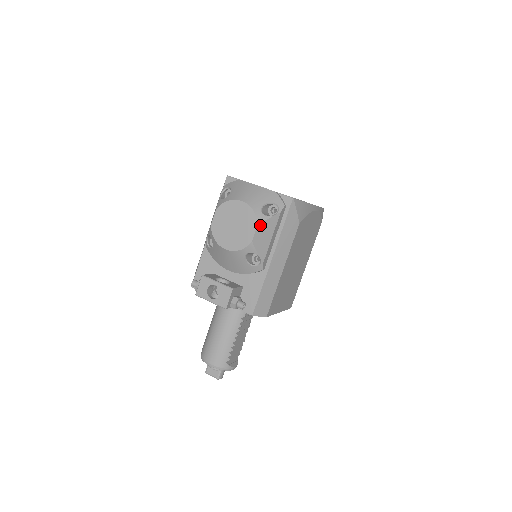
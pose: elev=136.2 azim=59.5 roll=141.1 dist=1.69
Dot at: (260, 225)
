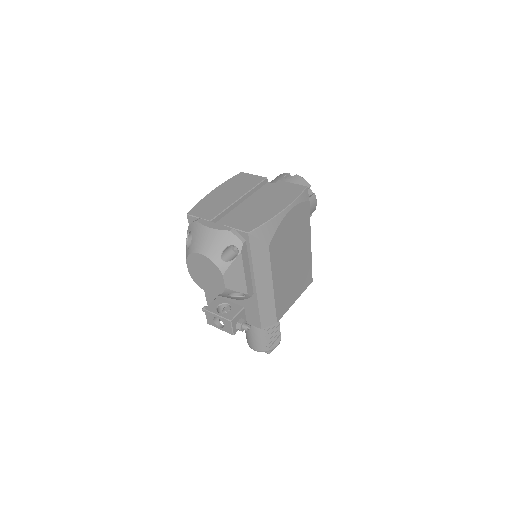
Dot at: (225, 273)
